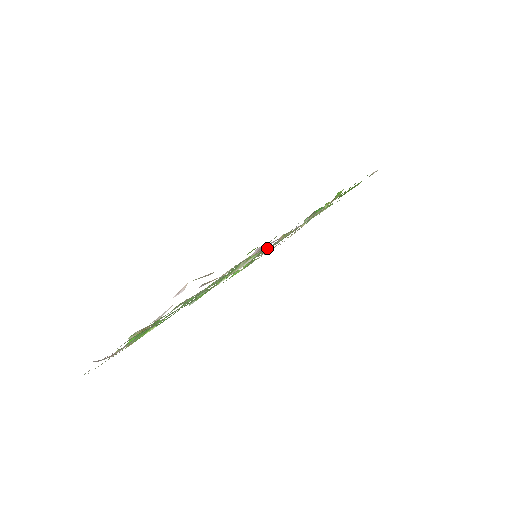
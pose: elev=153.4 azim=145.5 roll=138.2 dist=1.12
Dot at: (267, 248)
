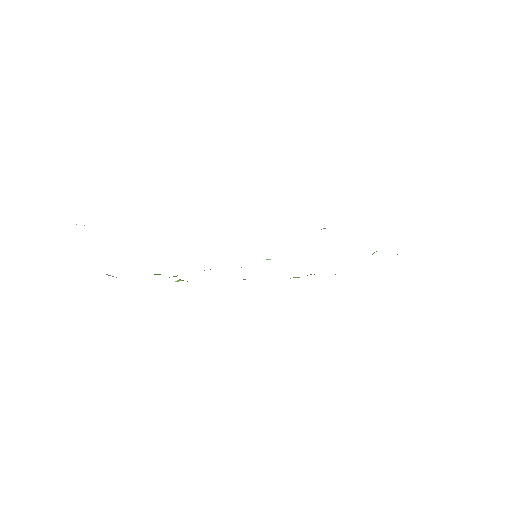
Dot at: occluded
